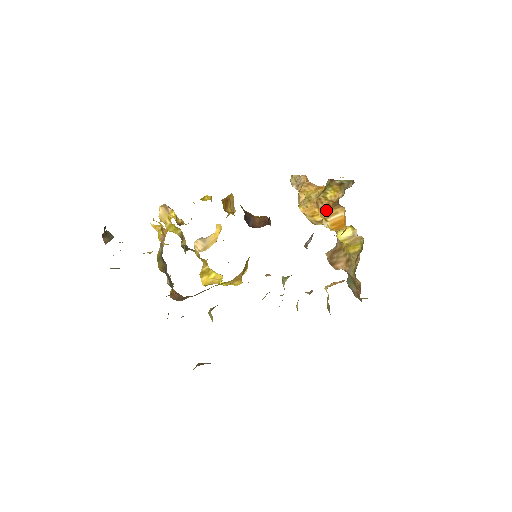
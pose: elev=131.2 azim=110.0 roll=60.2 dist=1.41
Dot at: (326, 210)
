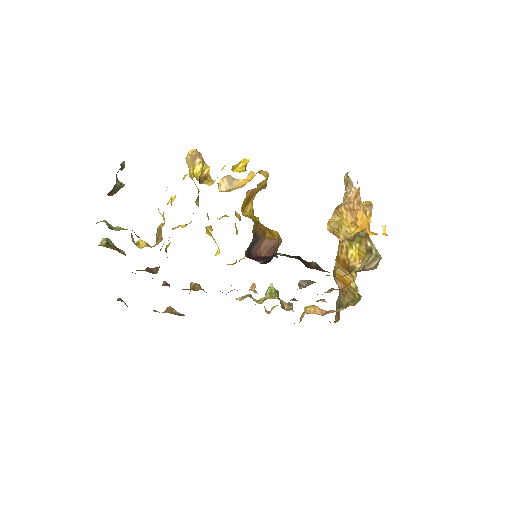
Dot at: (340, 262)
